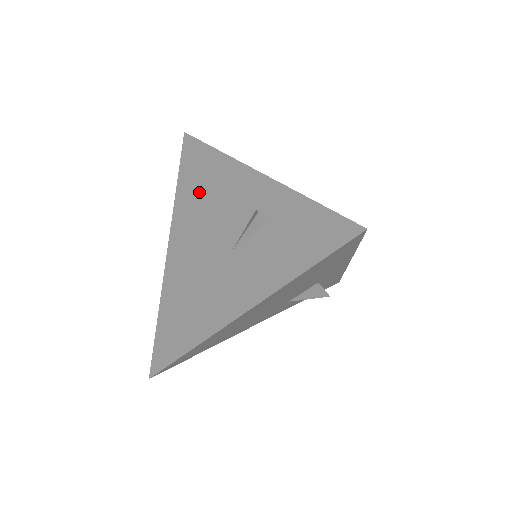
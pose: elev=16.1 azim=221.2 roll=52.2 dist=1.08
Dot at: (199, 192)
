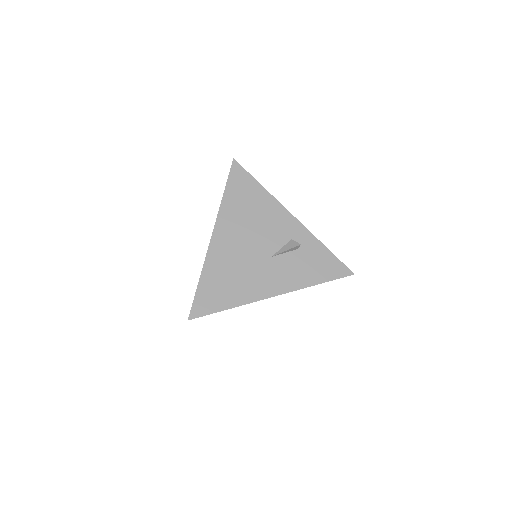
Dot at: (246, 208)
